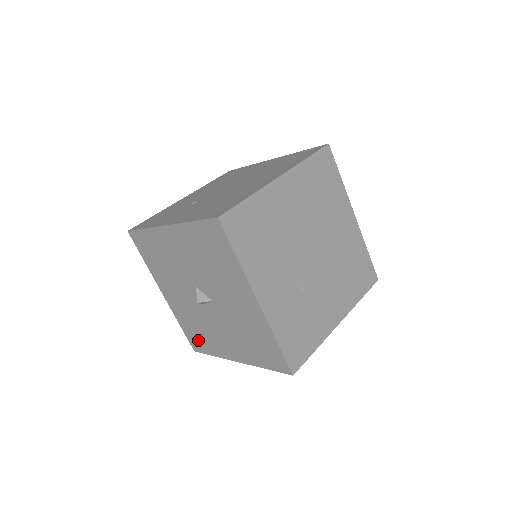
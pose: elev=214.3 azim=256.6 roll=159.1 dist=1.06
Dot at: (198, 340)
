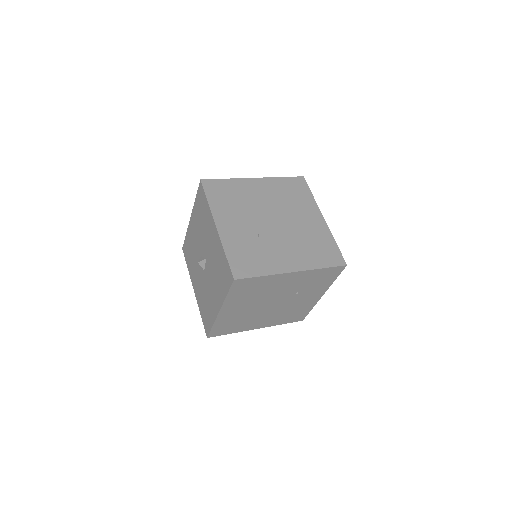
Dot at: (207, 318)
